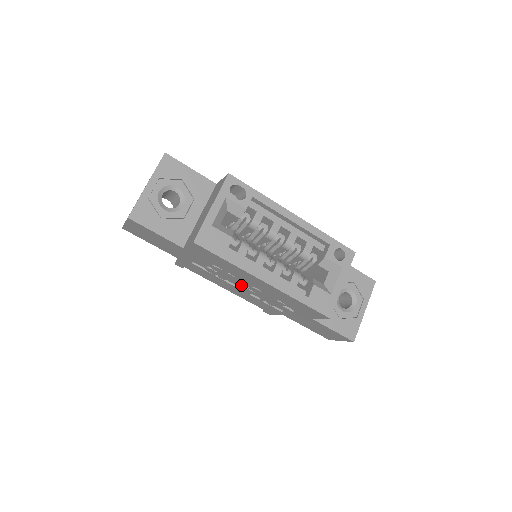
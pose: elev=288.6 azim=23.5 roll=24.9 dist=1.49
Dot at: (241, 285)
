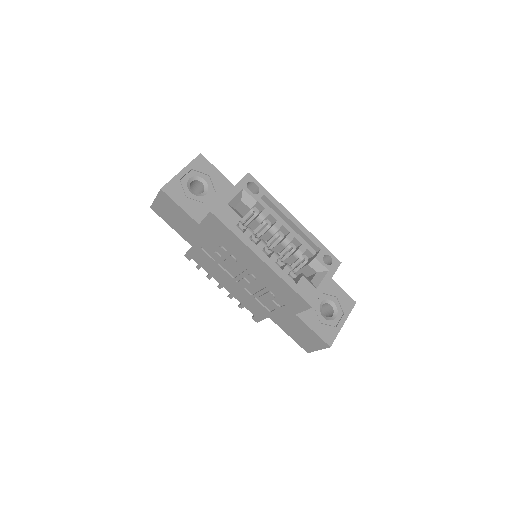
Dot at: (239, 274)
